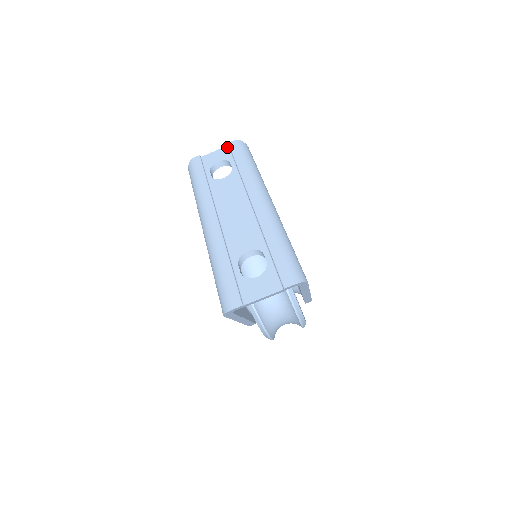
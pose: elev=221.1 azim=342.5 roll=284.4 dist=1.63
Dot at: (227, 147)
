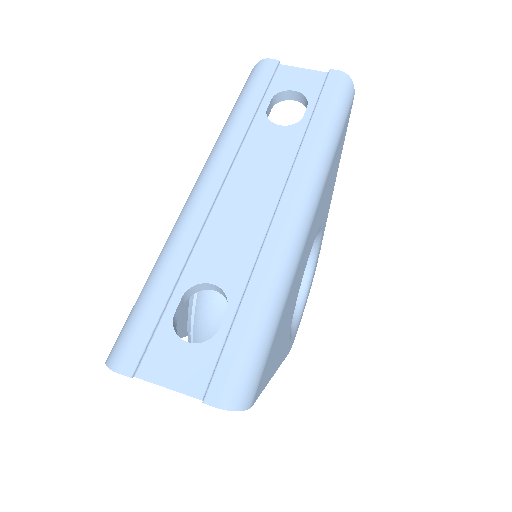
Dot at: (324, 74)
